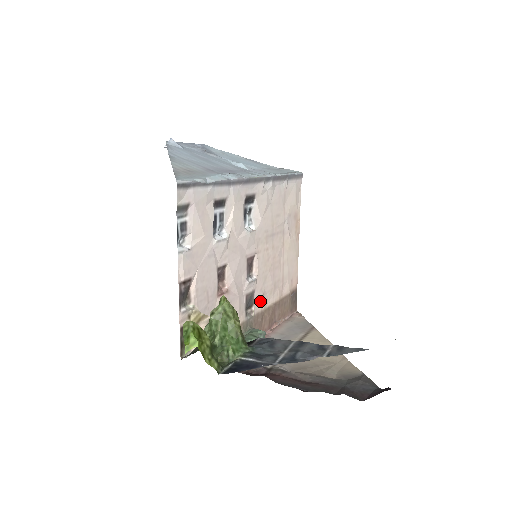
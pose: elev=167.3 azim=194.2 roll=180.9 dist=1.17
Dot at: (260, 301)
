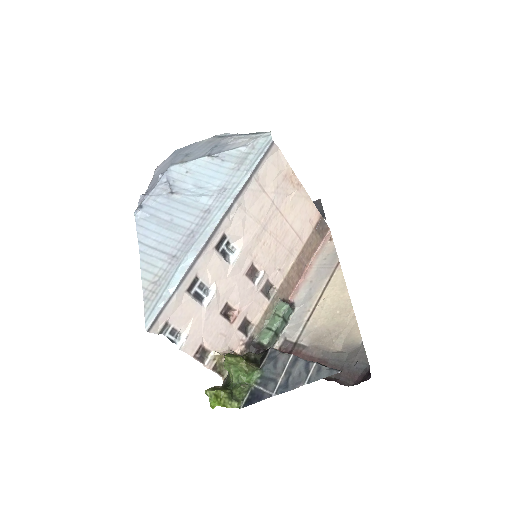
Dot at: (278, 276)
